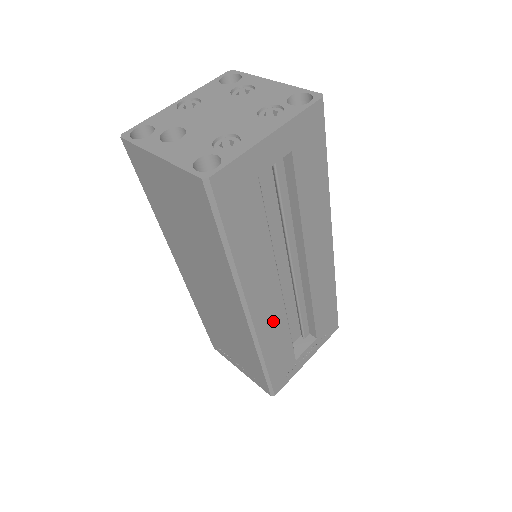
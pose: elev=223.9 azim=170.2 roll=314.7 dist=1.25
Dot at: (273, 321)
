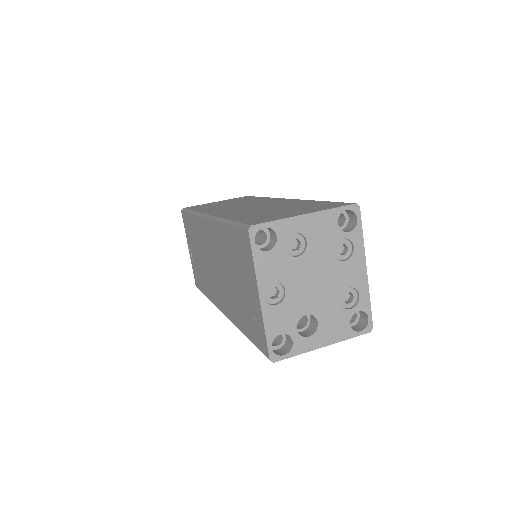
Dot at: occluded
